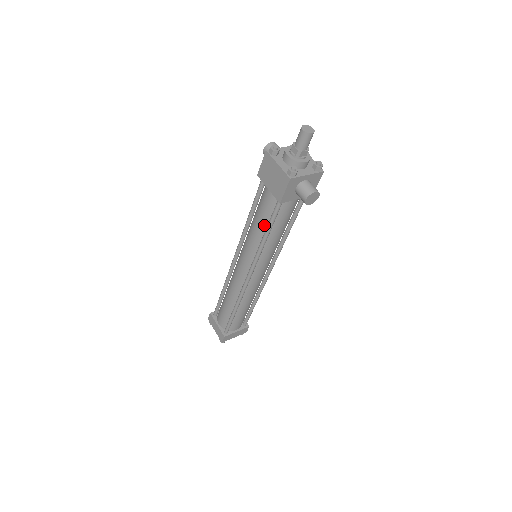
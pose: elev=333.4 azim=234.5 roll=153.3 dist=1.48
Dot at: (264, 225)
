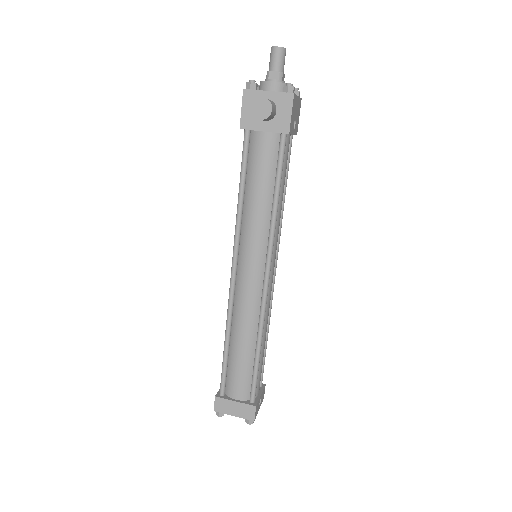
Dot at: occluded
